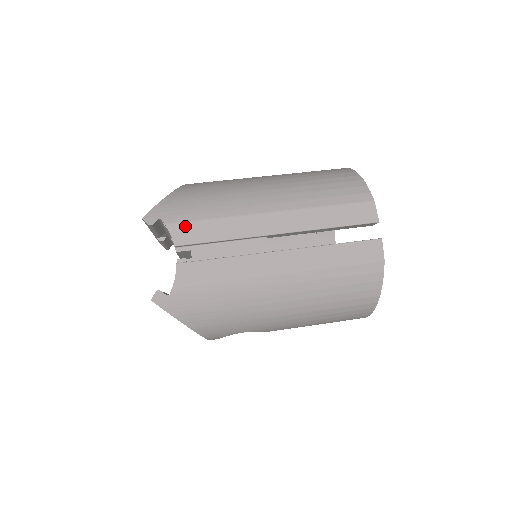
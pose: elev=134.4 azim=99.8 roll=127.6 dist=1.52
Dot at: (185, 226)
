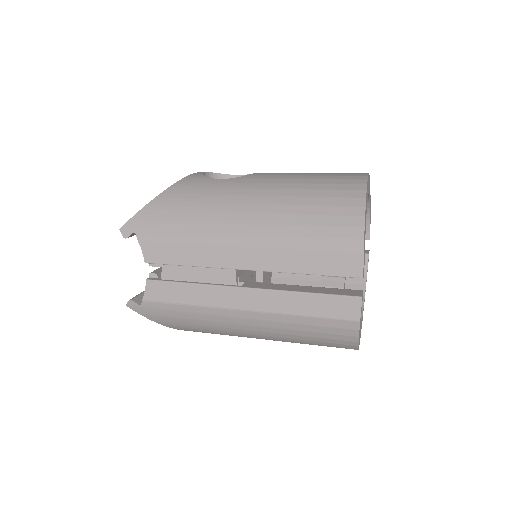
Dot at: (155, 245)
